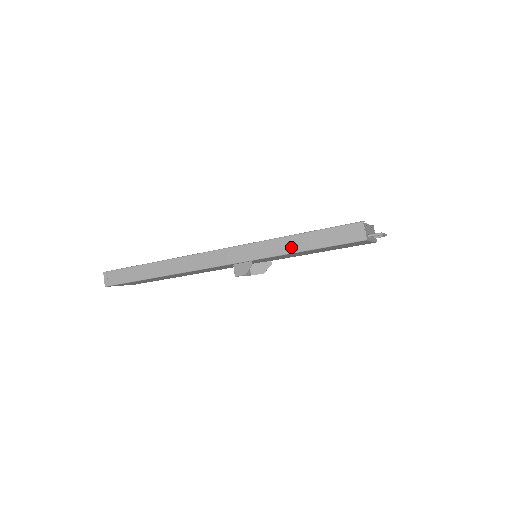
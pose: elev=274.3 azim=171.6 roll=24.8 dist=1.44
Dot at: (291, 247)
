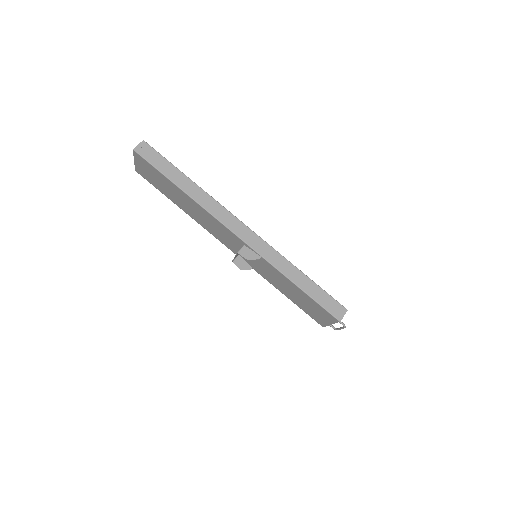
Dot at: (295, 277)
